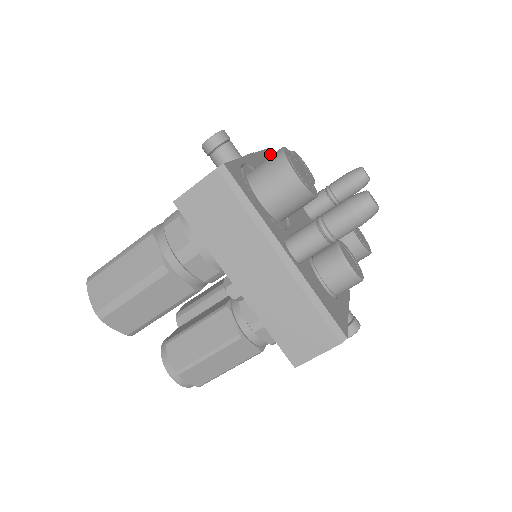
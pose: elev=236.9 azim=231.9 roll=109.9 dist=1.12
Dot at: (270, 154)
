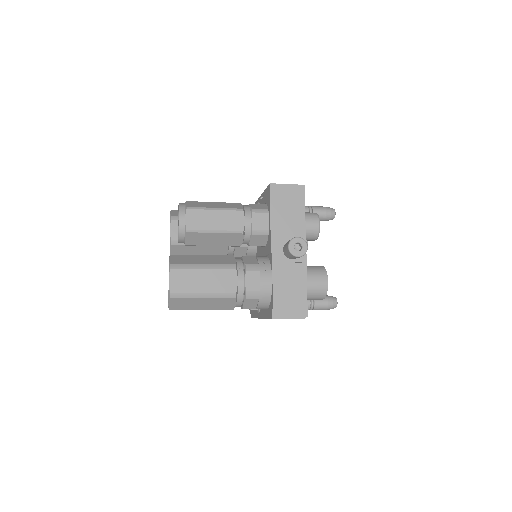
Dot at: (303, 196)
